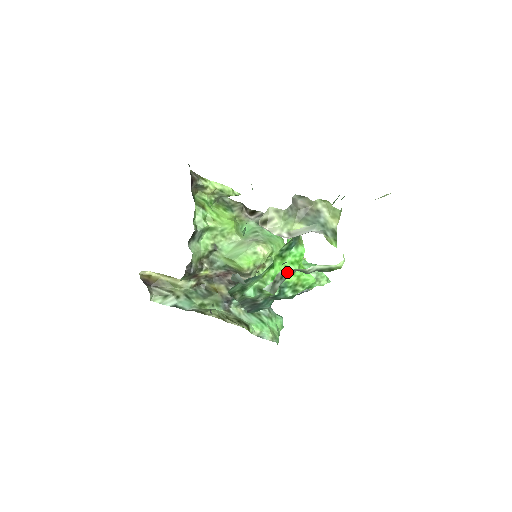
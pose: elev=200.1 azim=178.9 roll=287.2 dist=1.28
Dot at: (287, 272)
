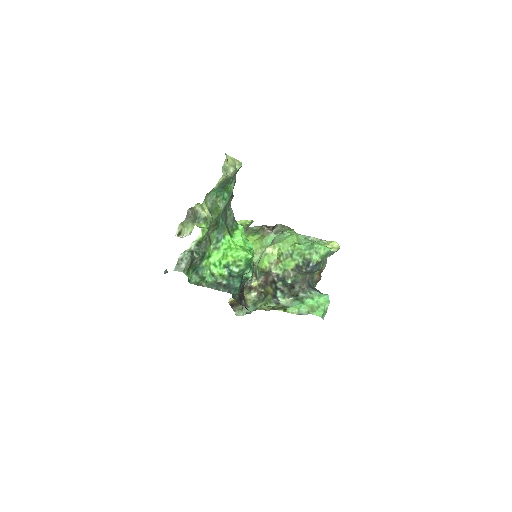
Dot at: (183, 255)
